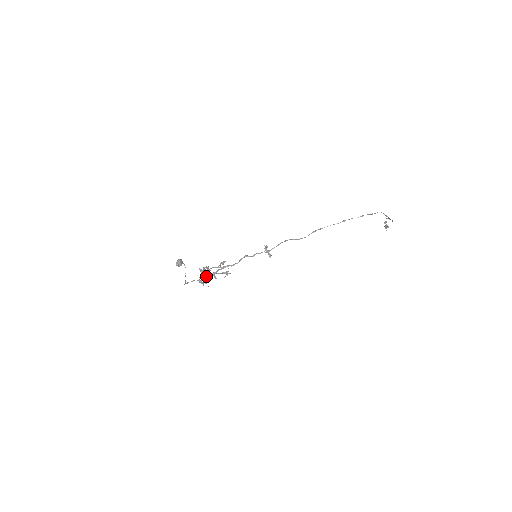
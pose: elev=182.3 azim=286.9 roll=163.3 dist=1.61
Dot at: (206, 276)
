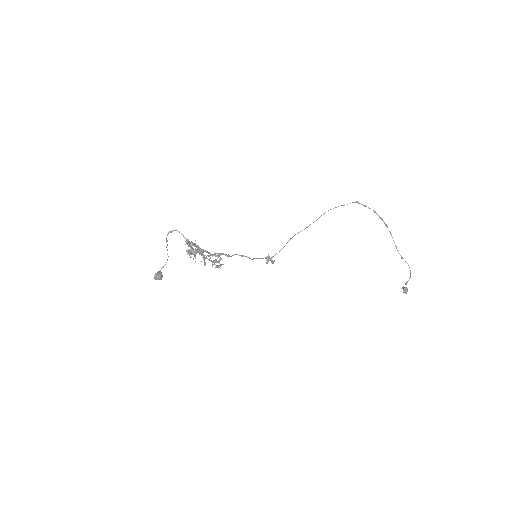
Dot at: (194, 243)
